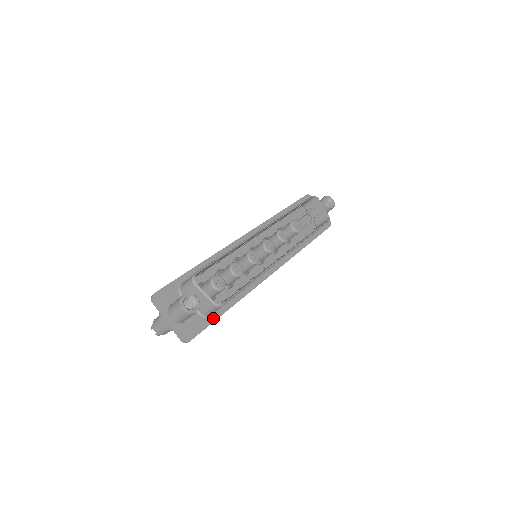
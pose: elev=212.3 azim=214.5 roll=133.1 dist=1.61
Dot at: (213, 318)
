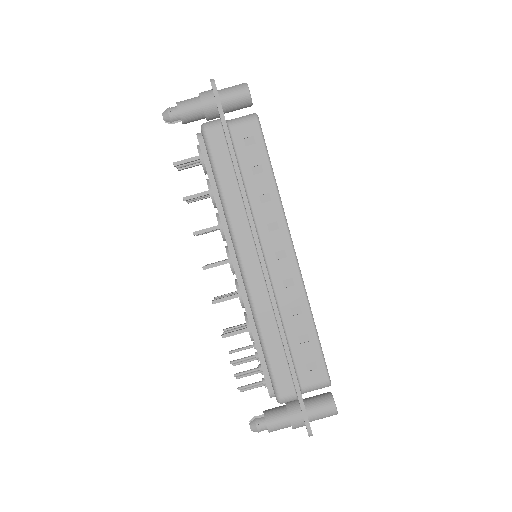
Dot at: (228, 128)
